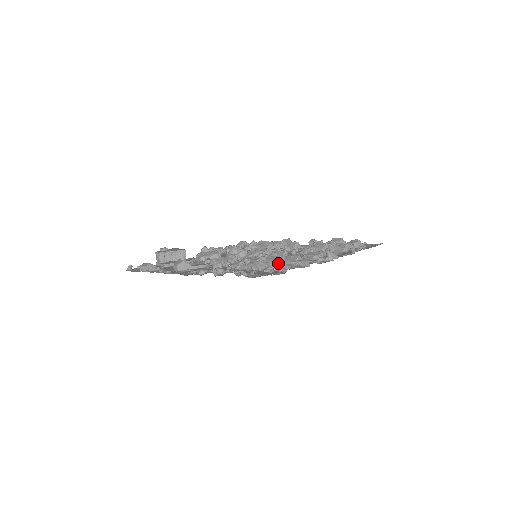
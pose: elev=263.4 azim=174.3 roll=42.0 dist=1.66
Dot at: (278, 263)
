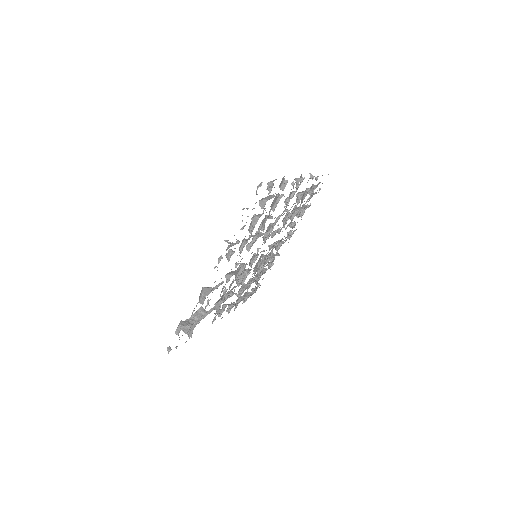
Dot at: (265, 197)
